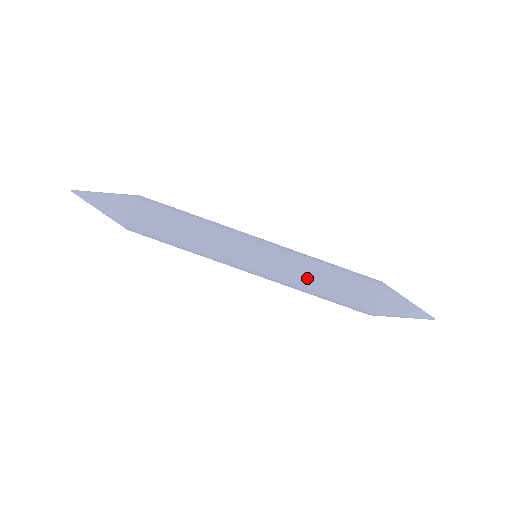
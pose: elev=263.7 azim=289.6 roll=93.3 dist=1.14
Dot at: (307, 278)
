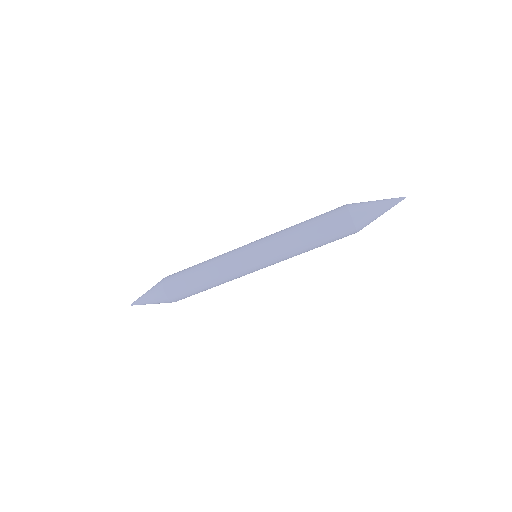
Dot at: (292, 242)
